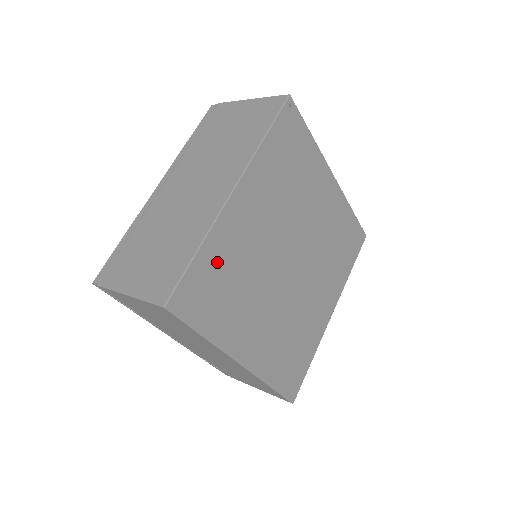
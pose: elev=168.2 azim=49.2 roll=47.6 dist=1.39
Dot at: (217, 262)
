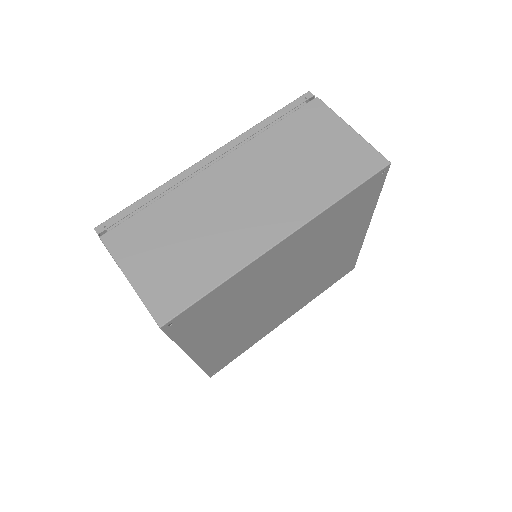
Dot at: (227, 293)
